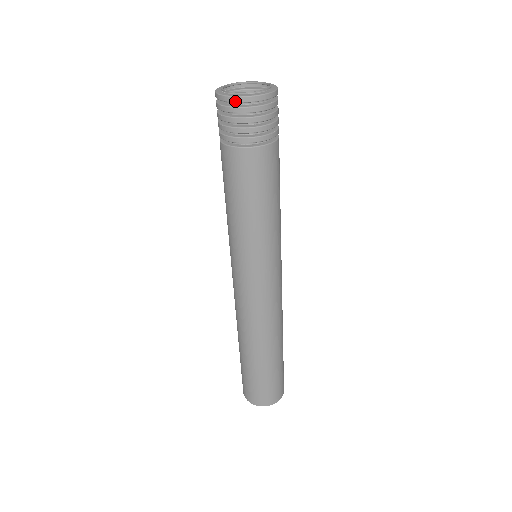
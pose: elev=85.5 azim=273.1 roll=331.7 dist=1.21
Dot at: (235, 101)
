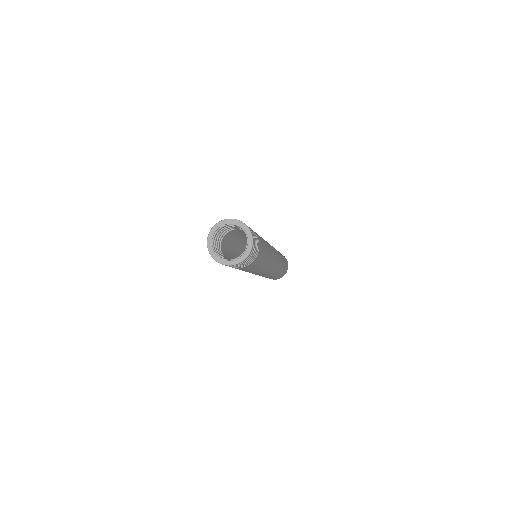
Dot at: occluded
